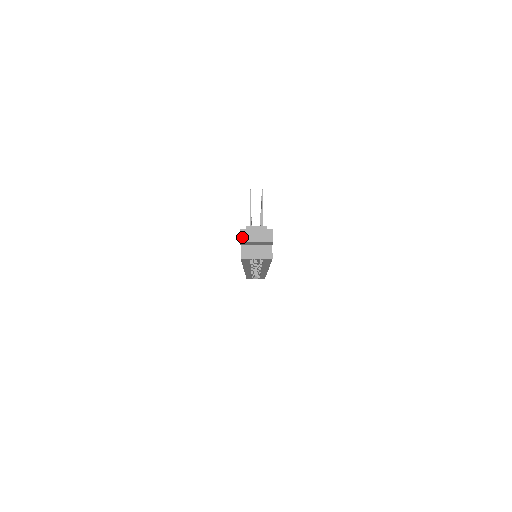
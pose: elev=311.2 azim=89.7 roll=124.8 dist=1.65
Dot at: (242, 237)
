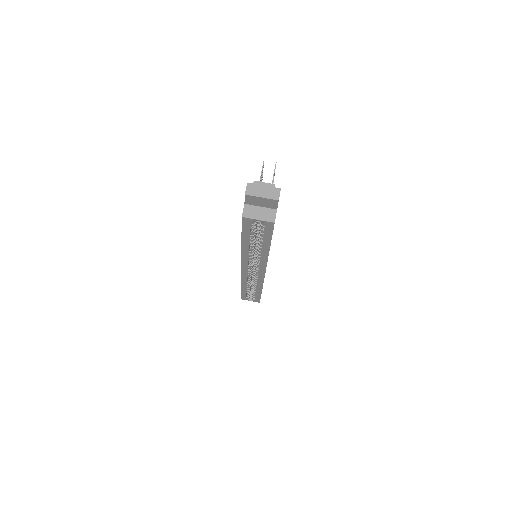
Dot at: (248, 190)
